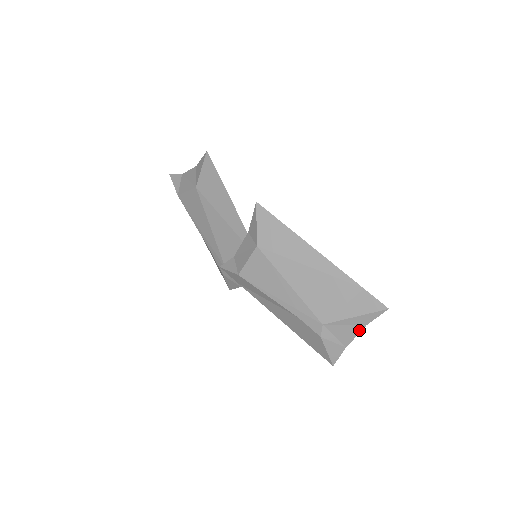
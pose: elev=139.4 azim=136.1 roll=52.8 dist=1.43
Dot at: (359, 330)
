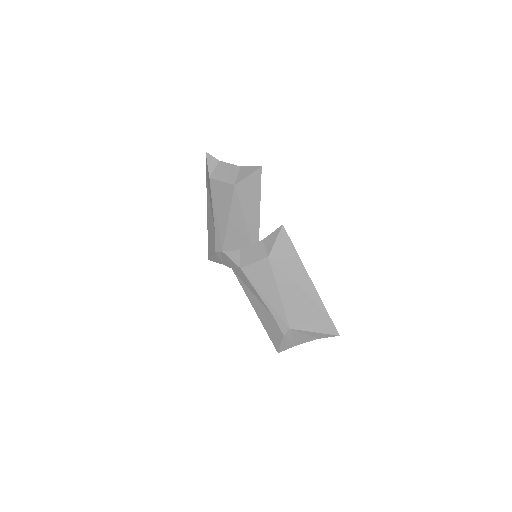
Dot at: (311, 340)
